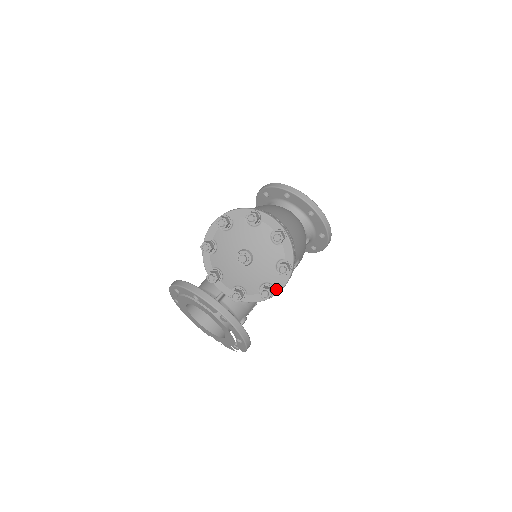
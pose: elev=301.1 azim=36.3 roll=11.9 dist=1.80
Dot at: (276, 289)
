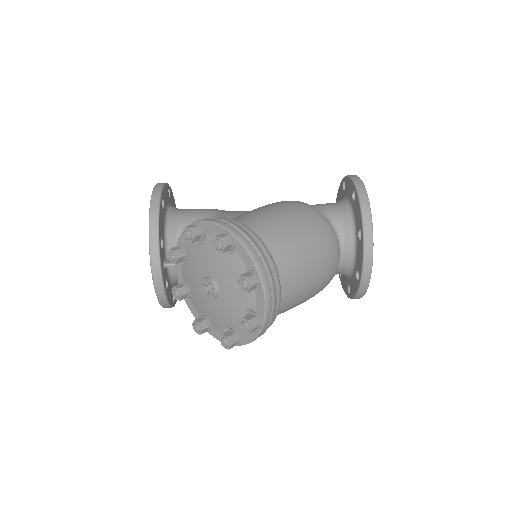
Dot at: (213, 332)
